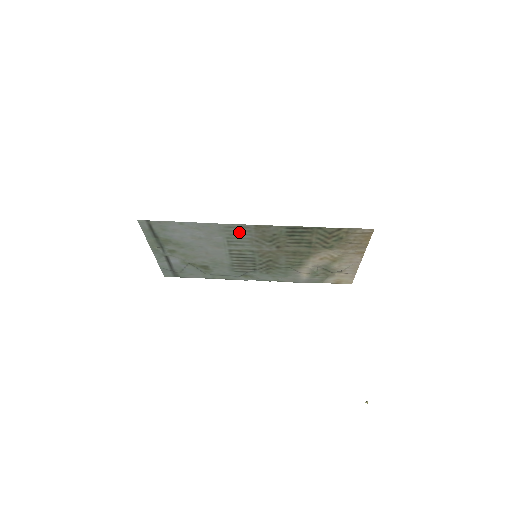
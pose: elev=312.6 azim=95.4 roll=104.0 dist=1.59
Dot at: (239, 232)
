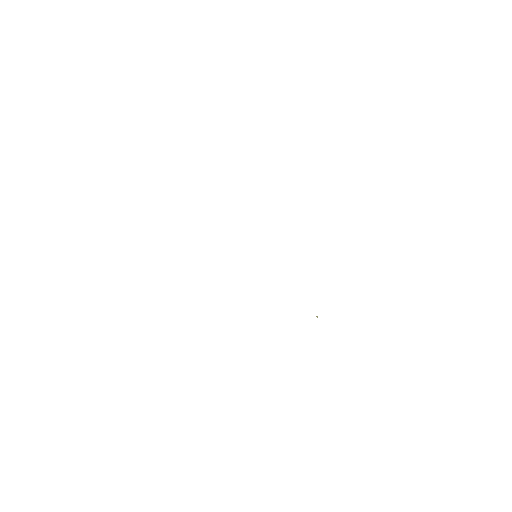
Dot at: occluded
